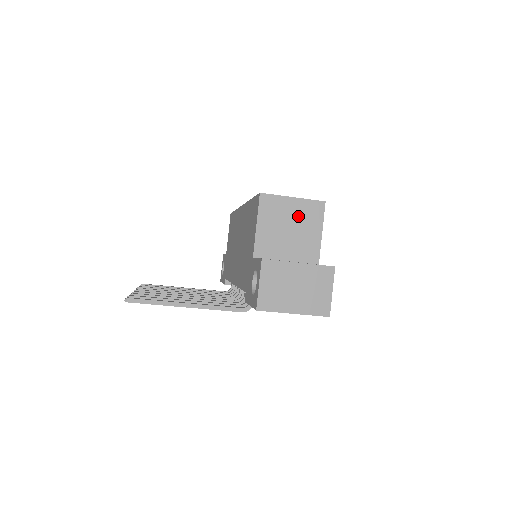
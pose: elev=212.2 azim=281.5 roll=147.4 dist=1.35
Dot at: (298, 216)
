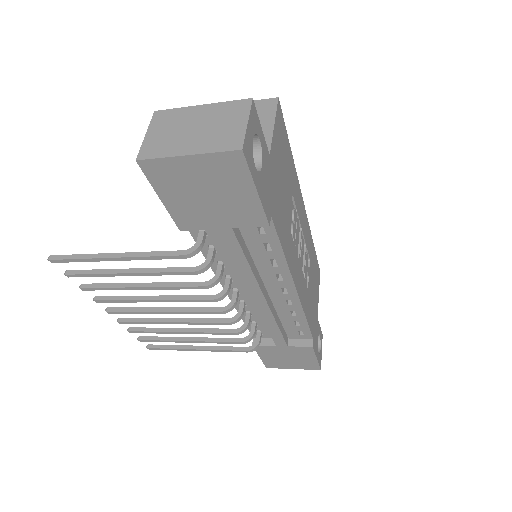
Dot at: occluded
